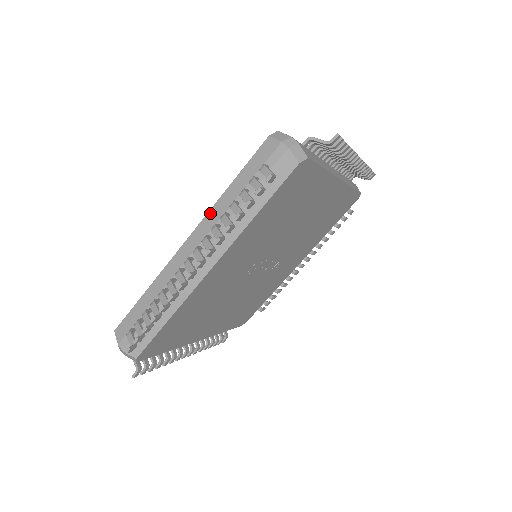
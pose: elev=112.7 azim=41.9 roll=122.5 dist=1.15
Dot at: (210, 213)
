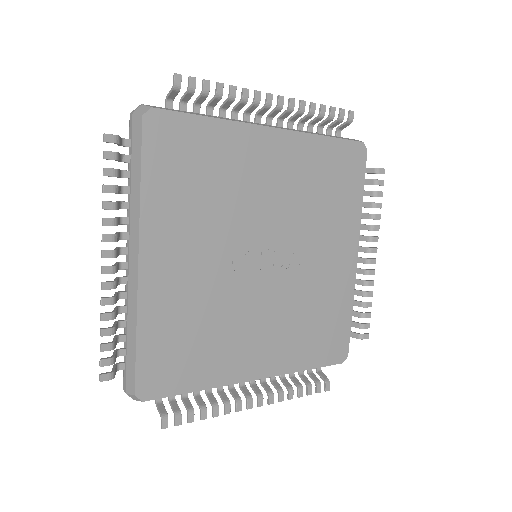
Dot at: occluded
